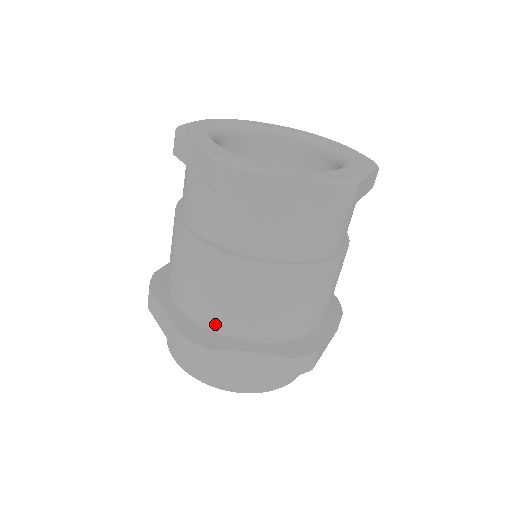
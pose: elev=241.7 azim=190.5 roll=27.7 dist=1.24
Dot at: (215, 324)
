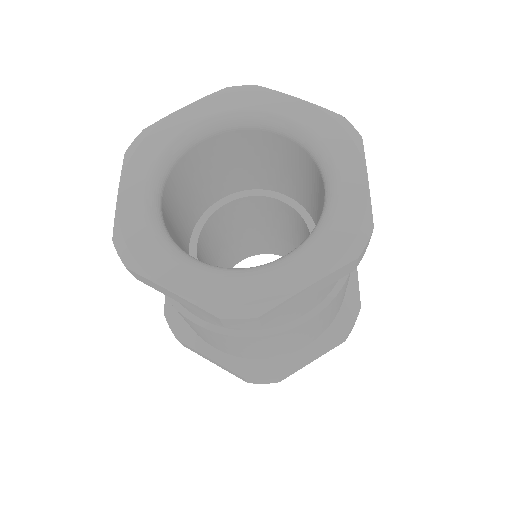
Dot at: occluded
